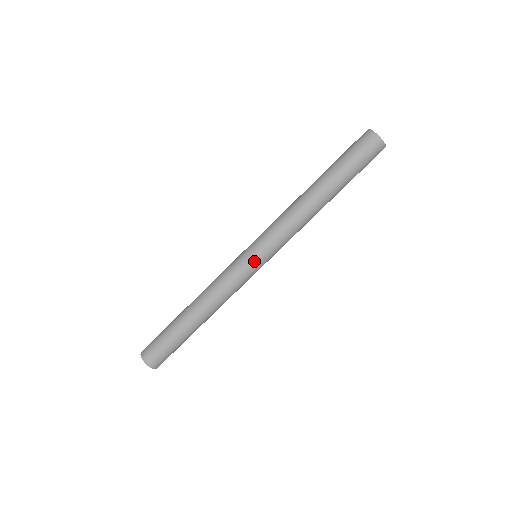
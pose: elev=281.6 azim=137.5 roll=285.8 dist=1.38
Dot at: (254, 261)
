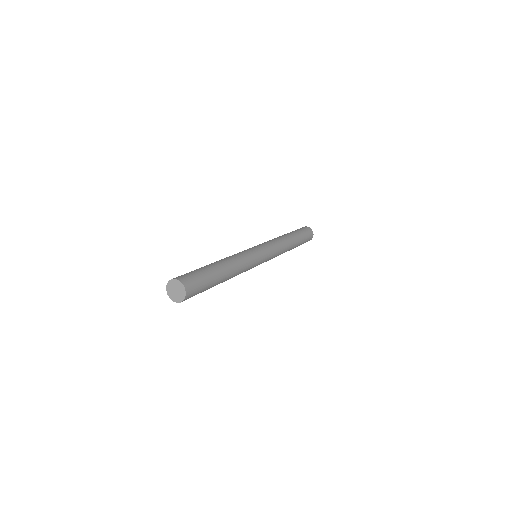
Dot at: (258, 249)
